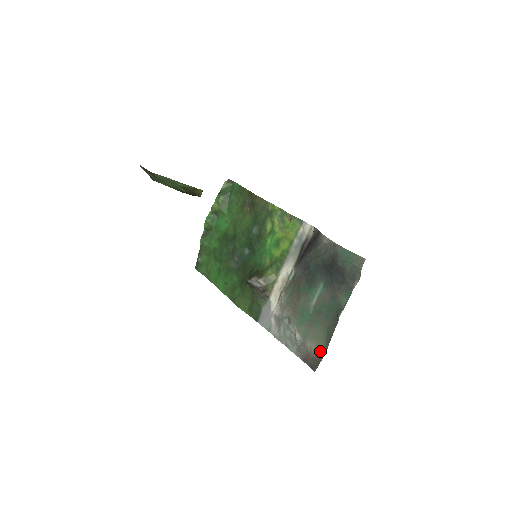
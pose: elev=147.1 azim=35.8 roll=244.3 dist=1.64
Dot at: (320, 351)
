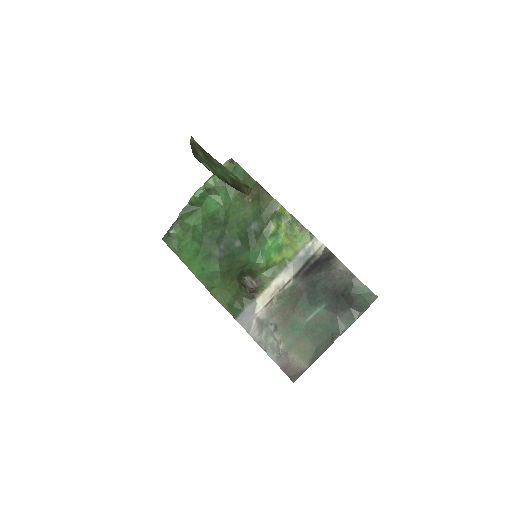
Dot at: (303, 364)
